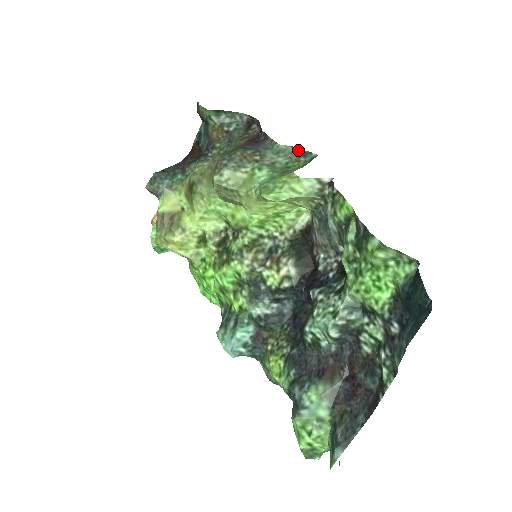
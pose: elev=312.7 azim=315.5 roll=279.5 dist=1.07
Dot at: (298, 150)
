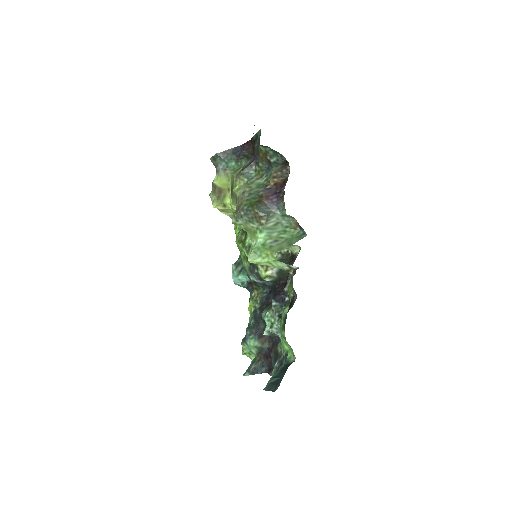
Dot at: occluded
